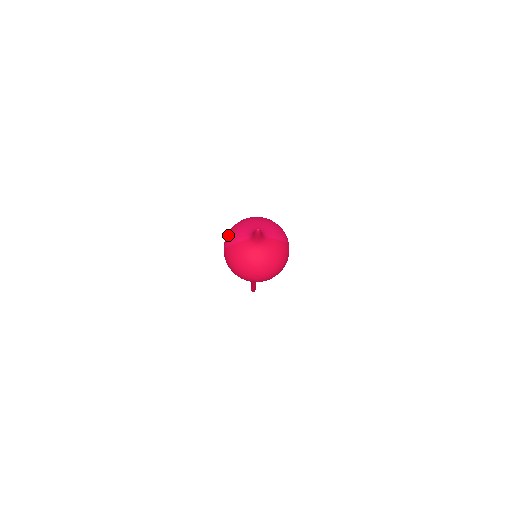
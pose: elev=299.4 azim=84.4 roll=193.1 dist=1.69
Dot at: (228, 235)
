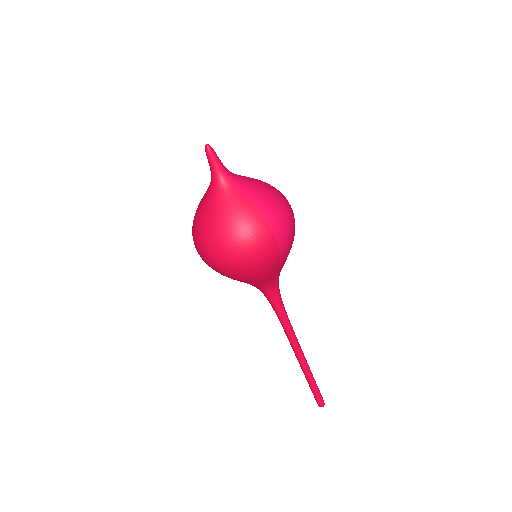
Dot at: occluded
